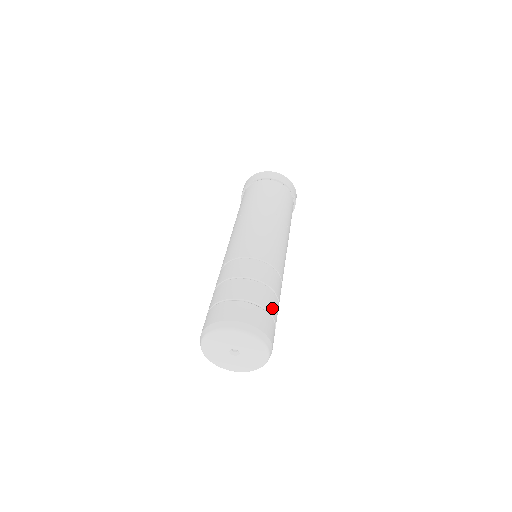
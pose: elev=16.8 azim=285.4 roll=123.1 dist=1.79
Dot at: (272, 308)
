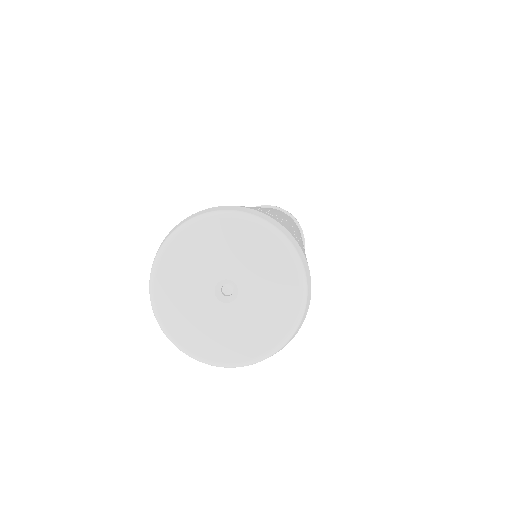
Dot at: (296, 236)
